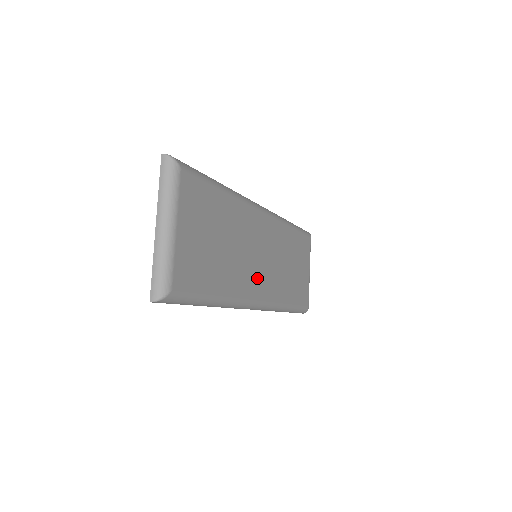
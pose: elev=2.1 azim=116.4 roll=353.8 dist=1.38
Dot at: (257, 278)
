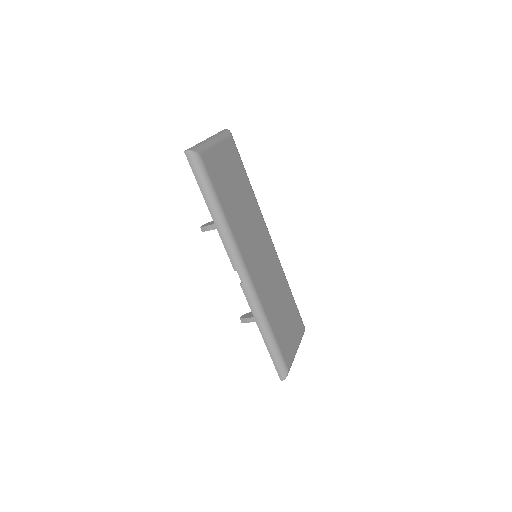
Dot at: (252, 258)
